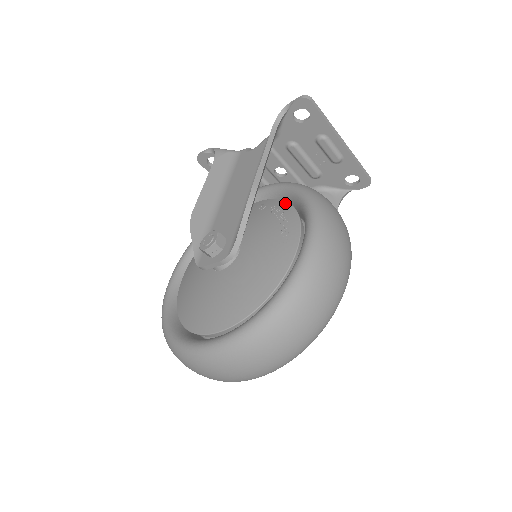
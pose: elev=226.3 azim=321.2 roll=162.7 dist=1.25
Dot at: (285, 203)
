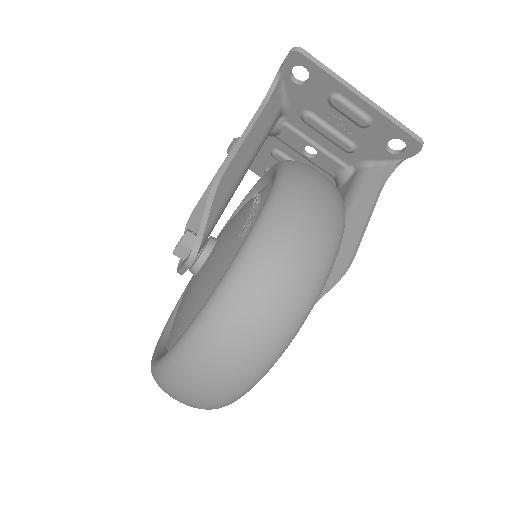
Dot at: (269, 187)
